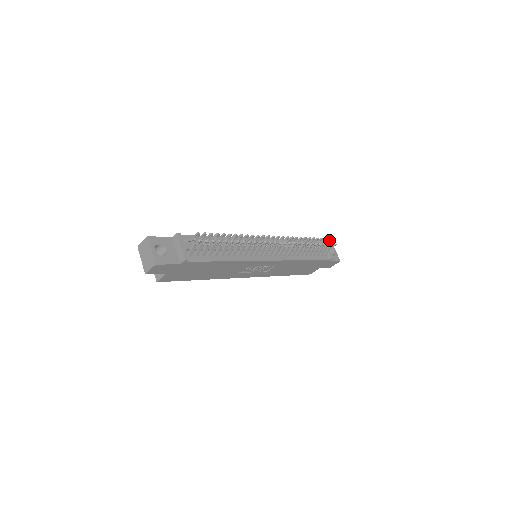
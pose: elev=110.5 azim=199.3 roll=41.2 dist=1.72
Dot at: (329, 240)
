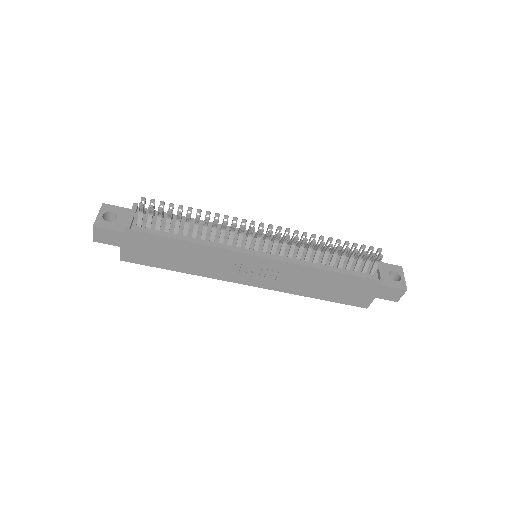
Dot at: (372, 249)
